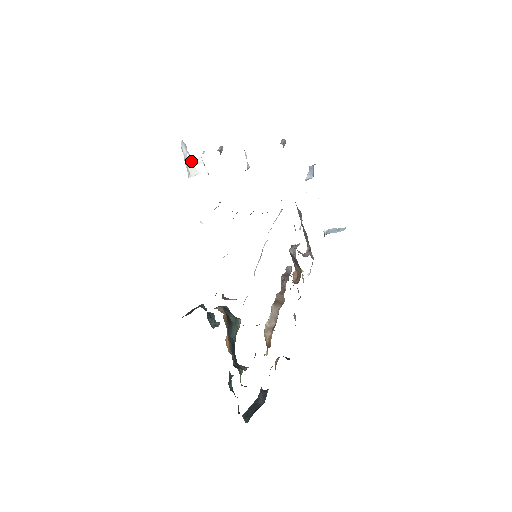
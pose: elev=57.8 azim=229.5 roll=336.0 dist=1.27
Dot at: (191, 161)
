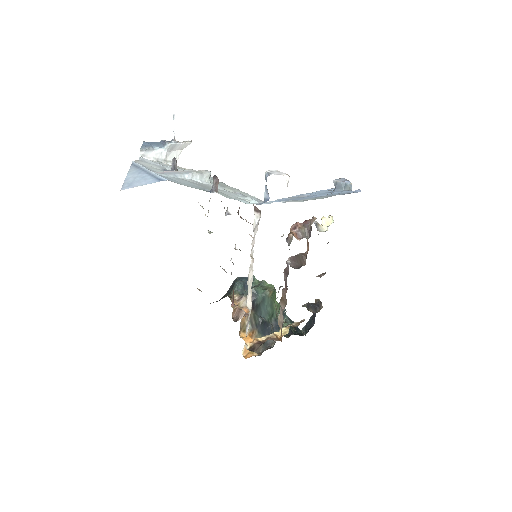
Dot at: (164, 153)
